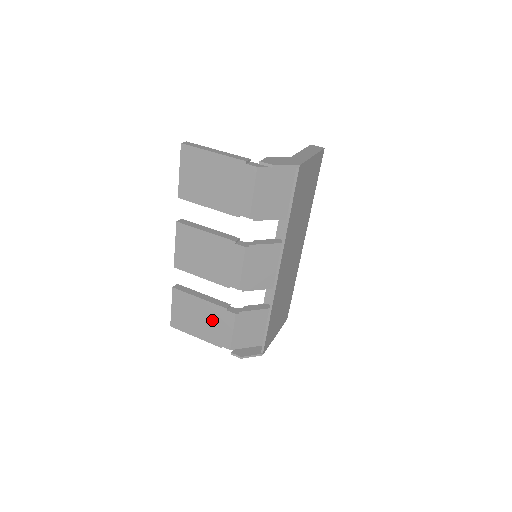
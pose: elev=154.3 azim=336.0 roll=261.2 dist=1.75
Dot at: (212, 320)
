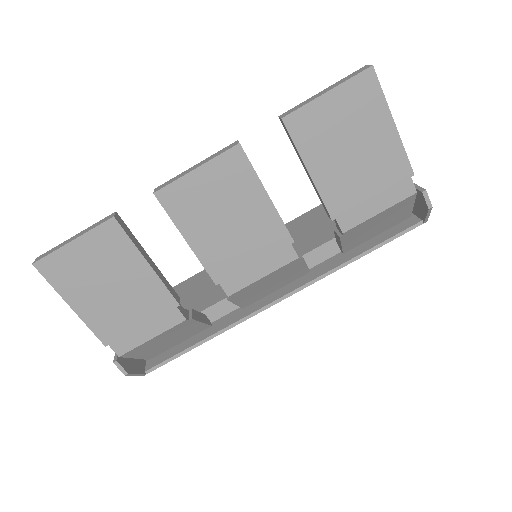
Dot at: (135, 304)
